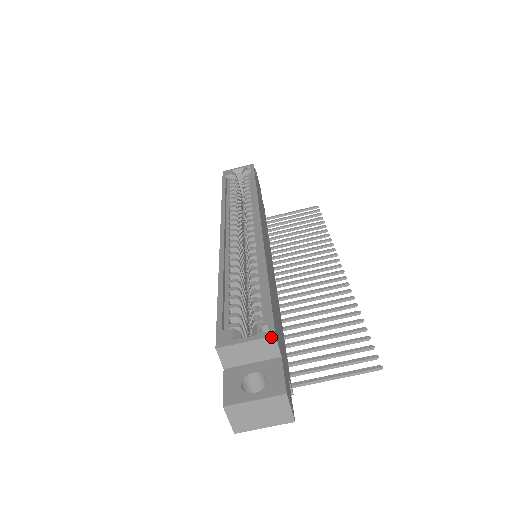
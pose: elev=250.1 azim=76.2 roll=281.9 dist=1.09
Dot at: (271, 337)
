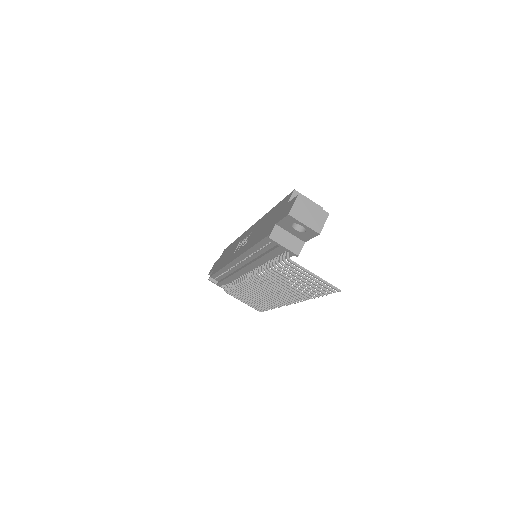
Dot at: (321, 207)
